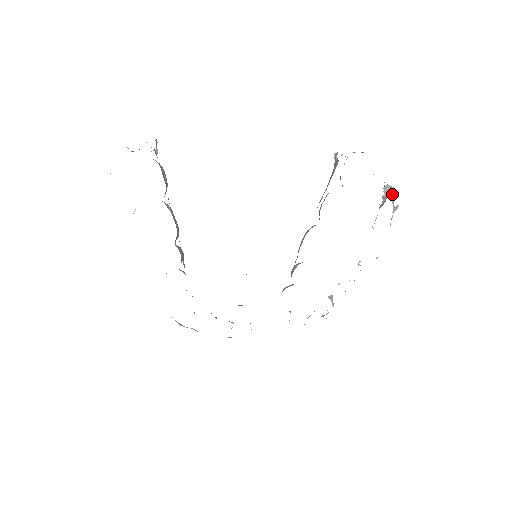
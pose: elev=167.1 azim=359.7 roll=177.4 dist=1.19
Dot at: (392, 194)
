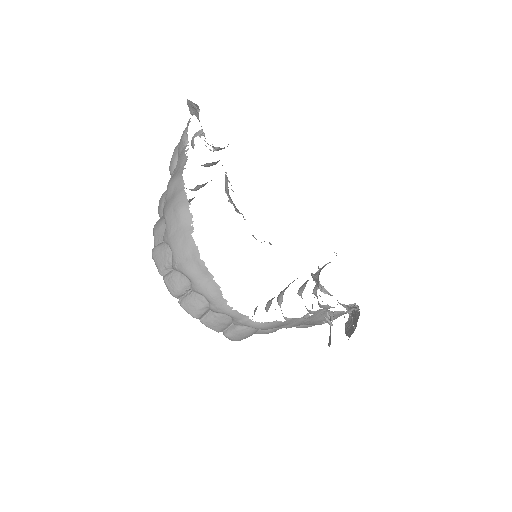
Dot at: occluded
